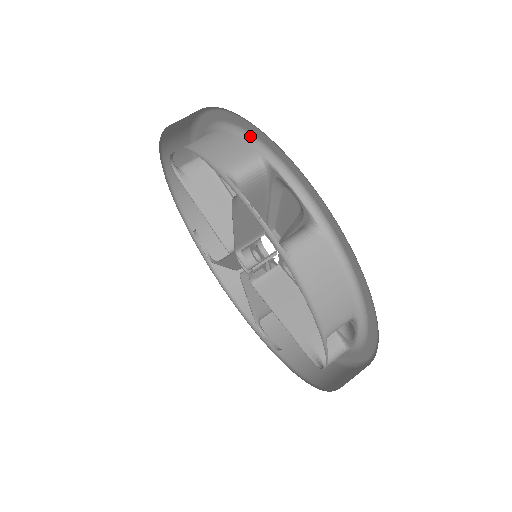
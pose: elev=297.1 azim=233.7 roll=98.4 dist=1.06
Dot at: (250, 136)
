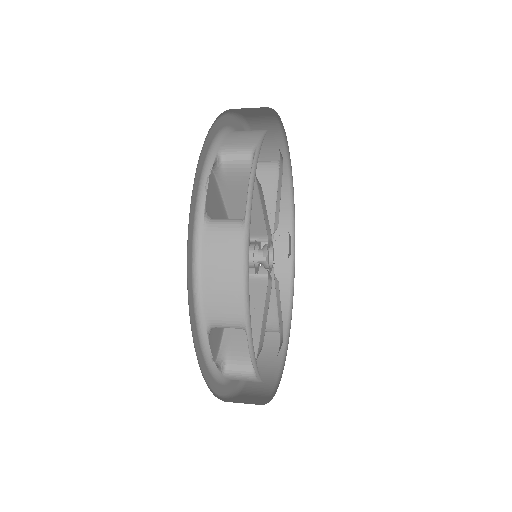
Dot at: occluded
